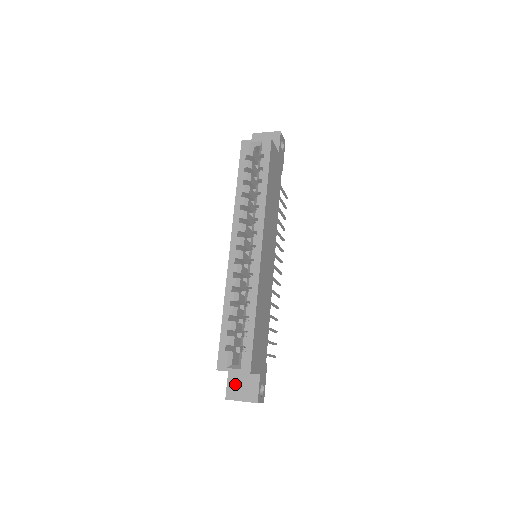
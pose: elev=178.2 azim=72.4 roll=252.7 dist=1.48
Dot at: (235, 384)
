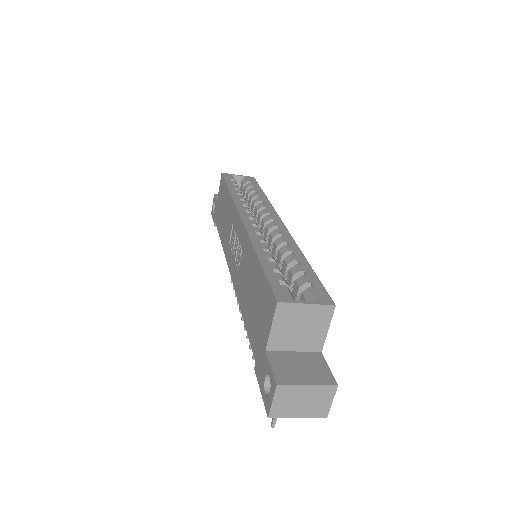
Dot at: (286, 364)
